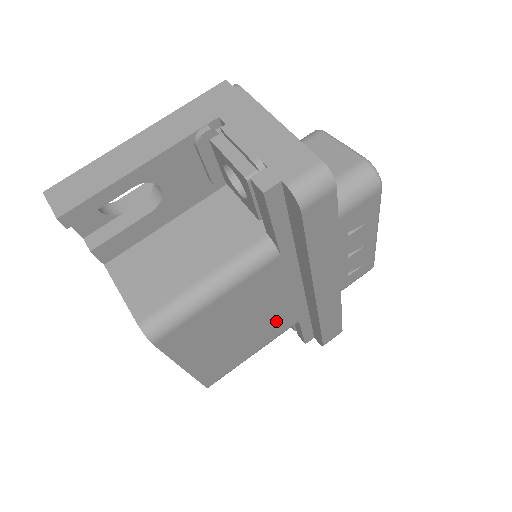
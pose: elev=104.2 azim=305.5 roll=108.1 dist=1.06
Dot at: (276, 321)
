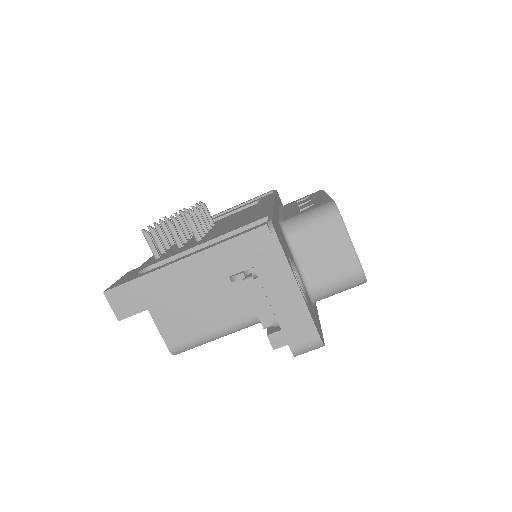
Dot at: occluded
